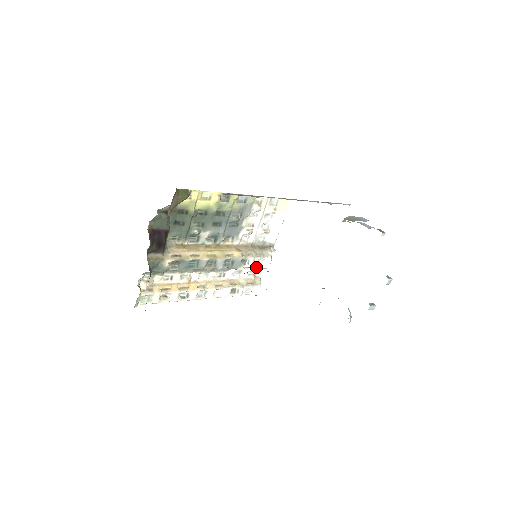
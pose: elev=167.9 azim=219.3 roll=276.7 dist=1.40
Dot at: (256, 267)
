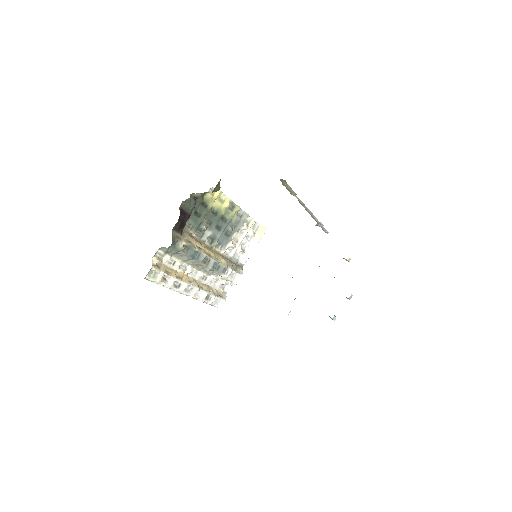
Dot at: (228, 281)
